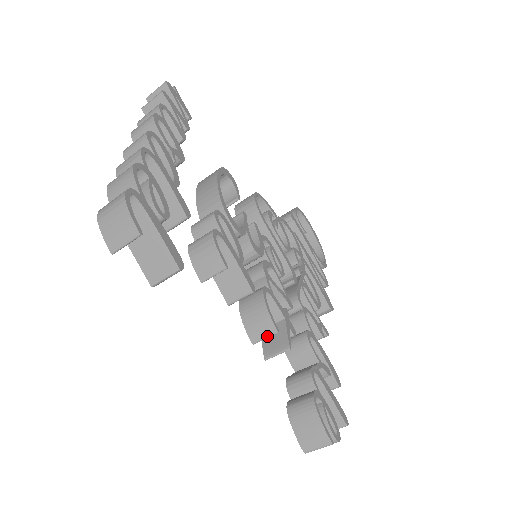
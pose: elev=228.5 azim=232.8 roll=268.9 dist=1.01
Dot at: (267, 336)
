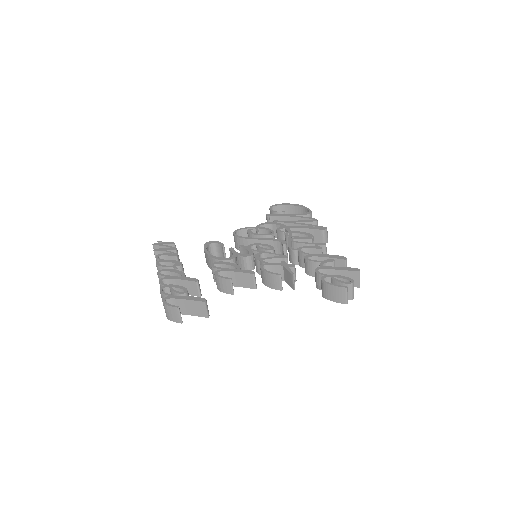
Dot at: (280, 281)
